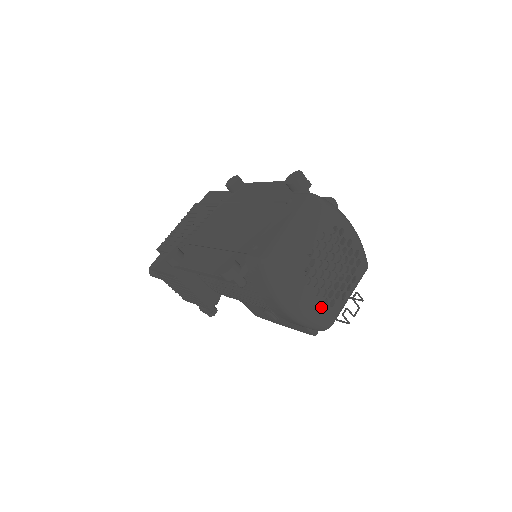
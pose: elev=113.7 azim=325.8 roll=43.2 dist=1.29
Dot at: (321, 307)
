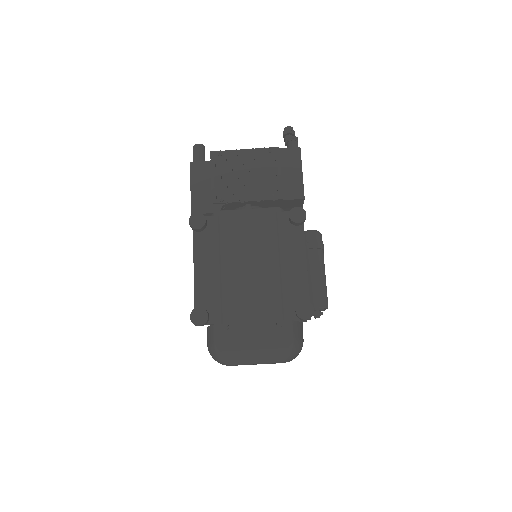
Dot at: occluded
